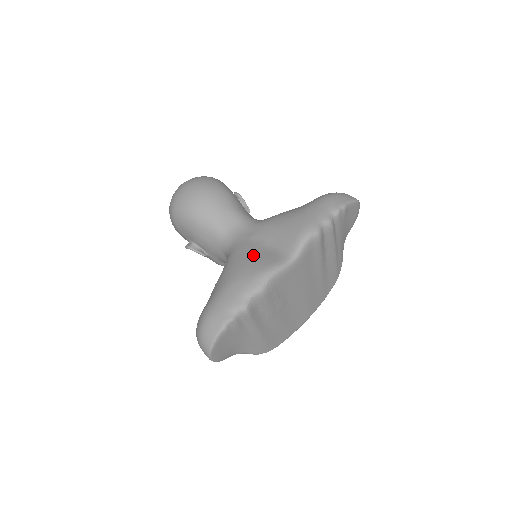
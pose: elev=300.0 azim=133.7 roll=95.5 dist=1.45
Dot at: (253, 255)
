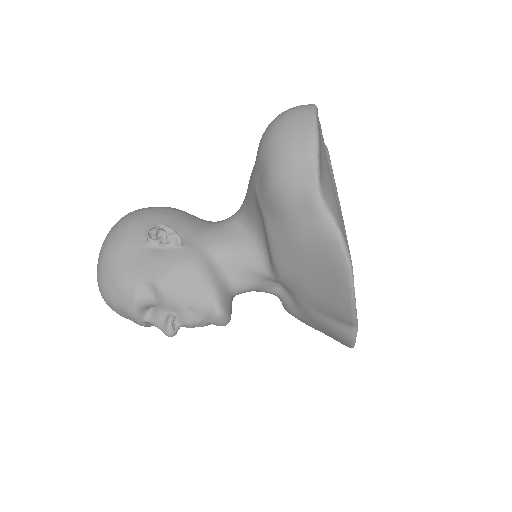
Dot at: occluded
